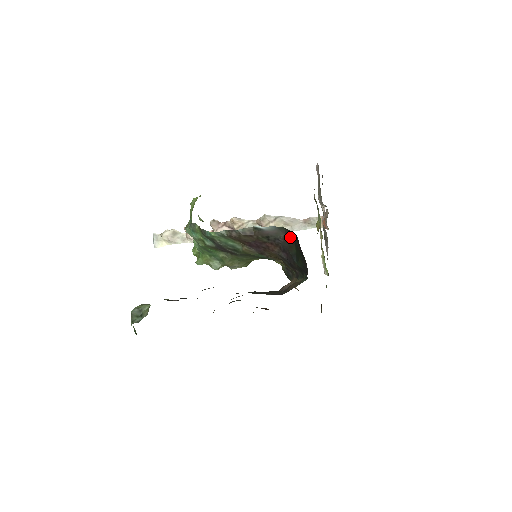
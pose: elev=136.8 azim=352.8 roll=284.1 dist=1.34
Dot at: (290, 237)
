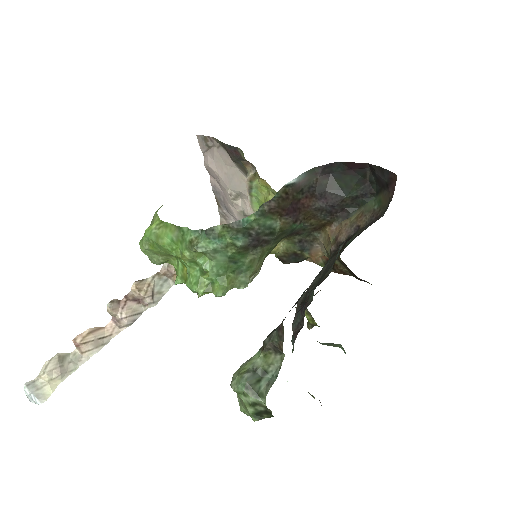
Dot at: (324, 174)
